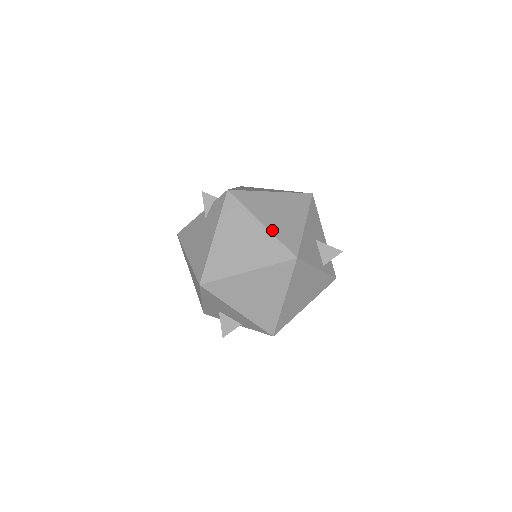
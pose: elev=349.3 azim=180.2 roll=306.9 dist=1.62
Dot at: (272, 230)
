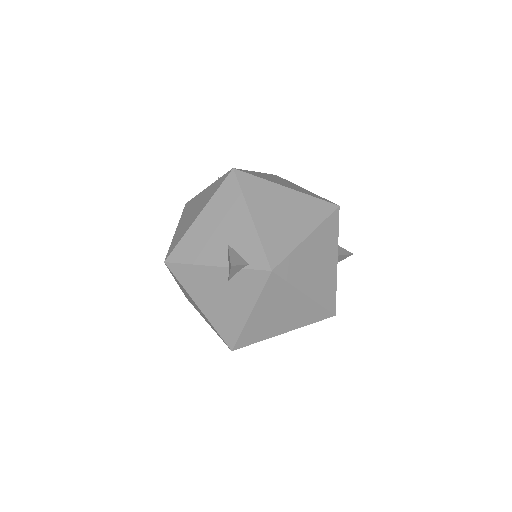
Dot at: (315, 298)
